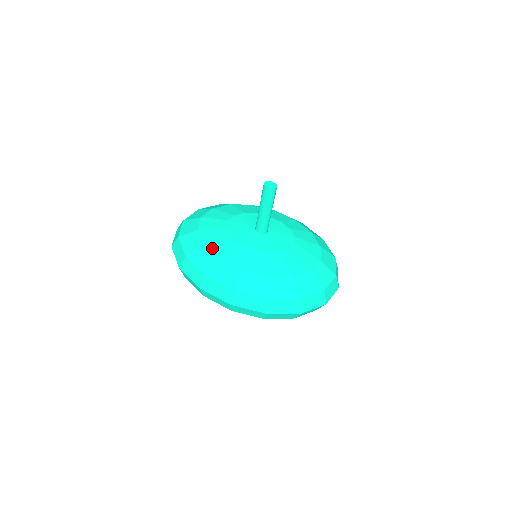
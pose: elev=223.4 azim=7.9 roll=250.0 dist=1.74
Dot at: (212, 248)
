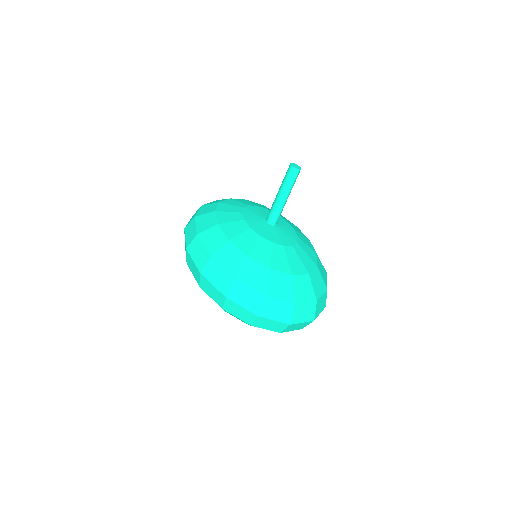
Dot at: (221, 205)
